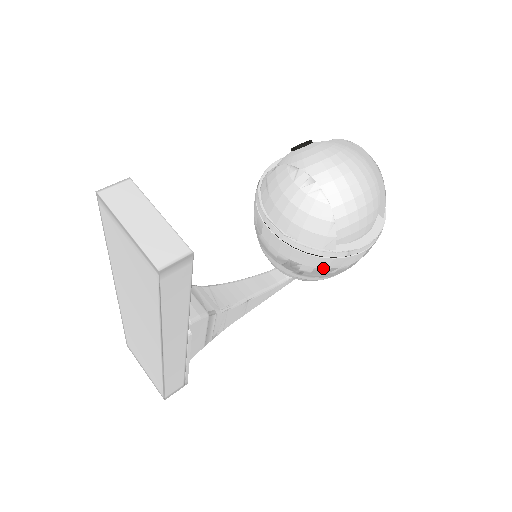
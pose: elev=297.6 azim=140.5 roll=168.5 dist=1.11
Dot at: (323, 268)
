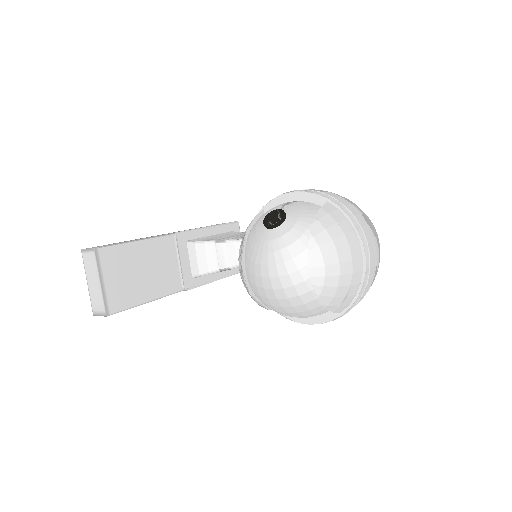
Dot at: occluded
